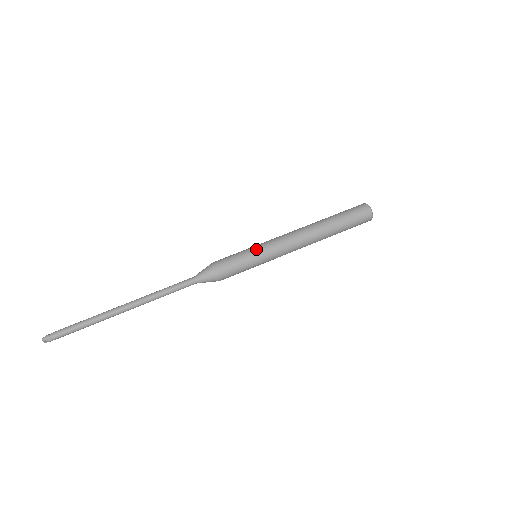
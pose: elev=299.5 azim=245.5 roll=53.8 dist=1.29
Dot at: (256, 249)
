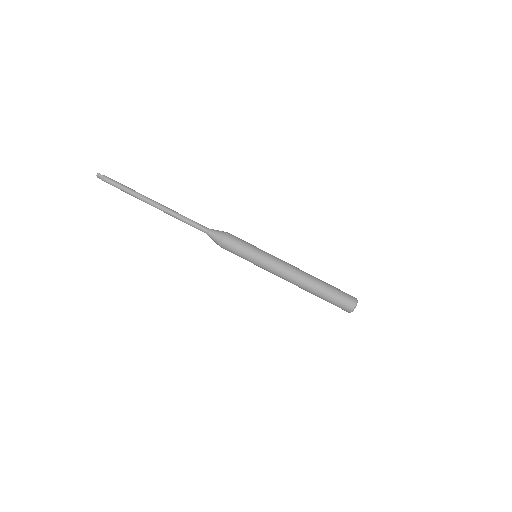
Dot at: (254, 262)
